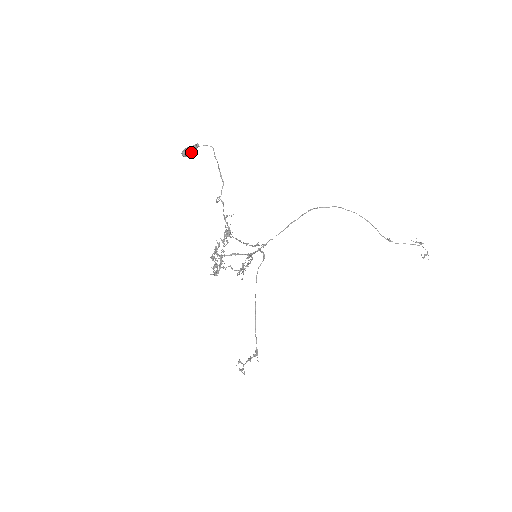
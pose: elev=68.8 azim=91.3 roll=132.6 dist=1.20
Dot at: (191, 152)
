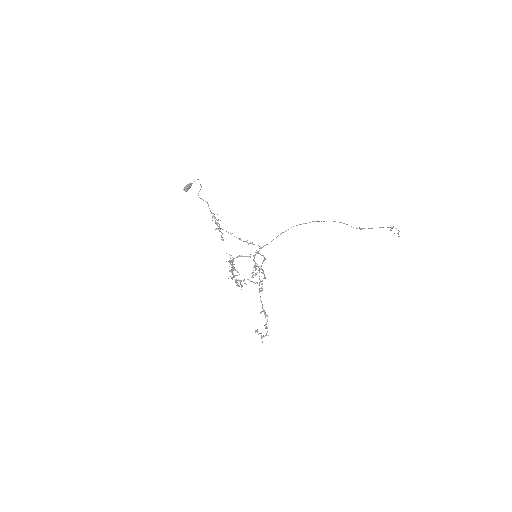
Dot at: (188, 187)
